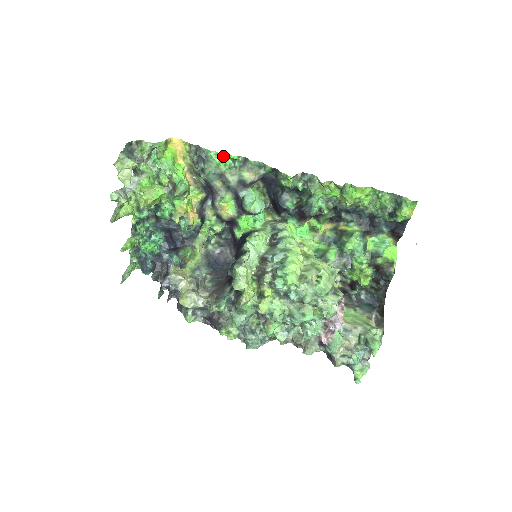
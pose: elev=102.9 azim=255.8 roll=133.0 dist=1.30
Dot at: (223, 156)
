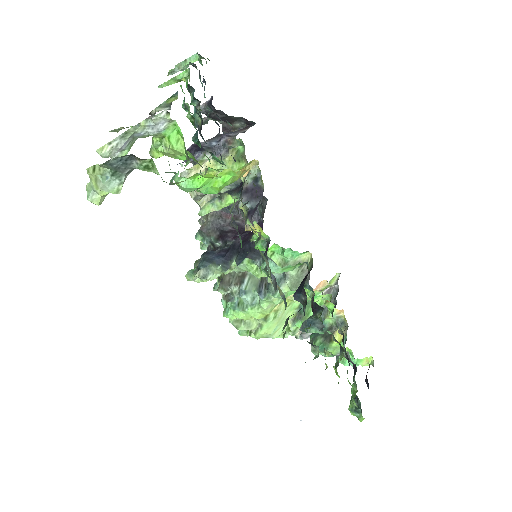
Dot at: occluded
